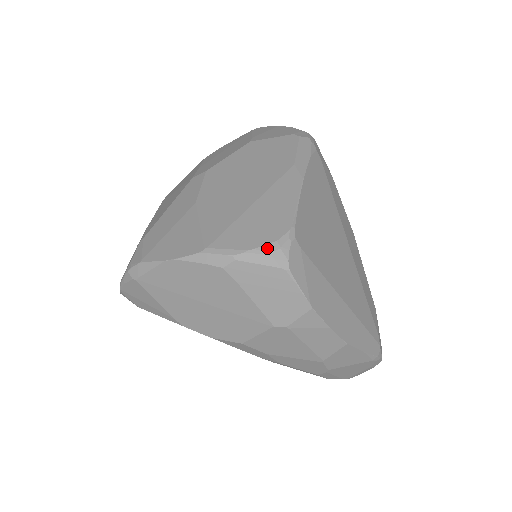
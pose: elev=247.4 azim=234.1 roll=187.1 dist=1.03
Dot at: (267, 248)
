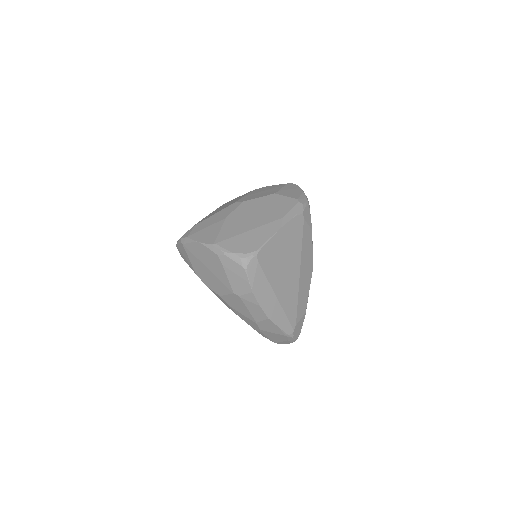
Dot at: (240, 255)
